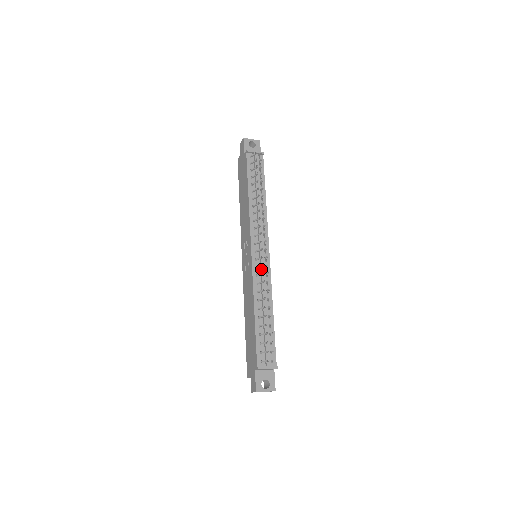
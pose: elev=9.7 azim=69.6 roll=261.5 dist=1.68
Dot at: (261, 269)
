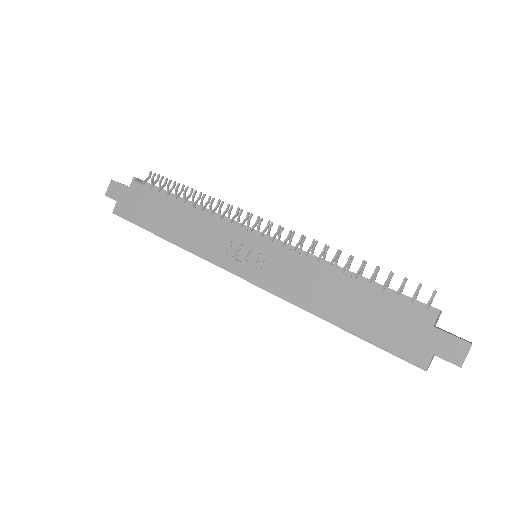
Dot at: (289, 244)
